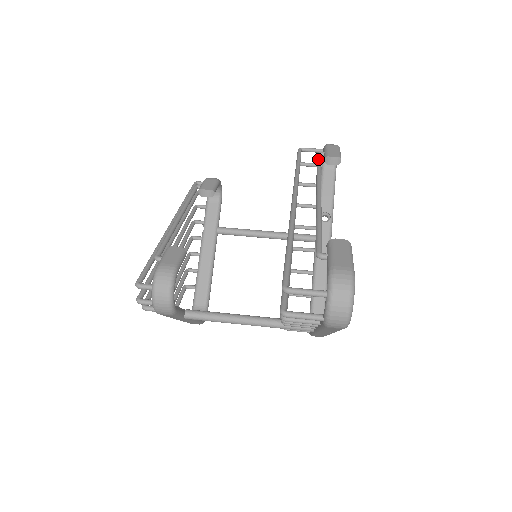
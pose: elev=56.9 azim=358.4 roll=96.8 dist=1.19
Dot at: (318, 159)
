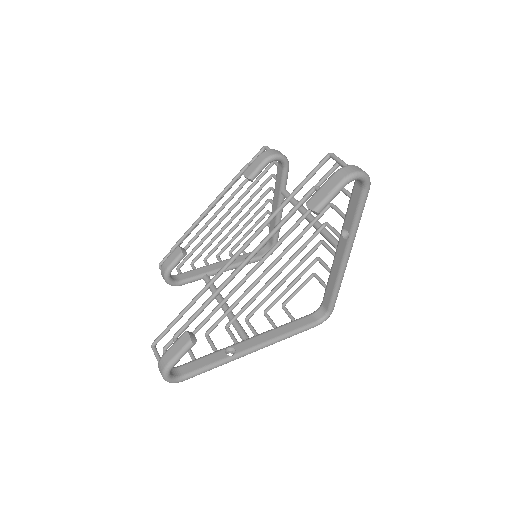
Dot at: (297, 203)
